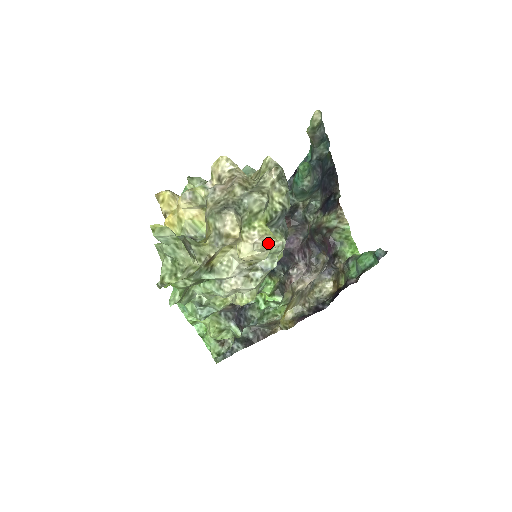
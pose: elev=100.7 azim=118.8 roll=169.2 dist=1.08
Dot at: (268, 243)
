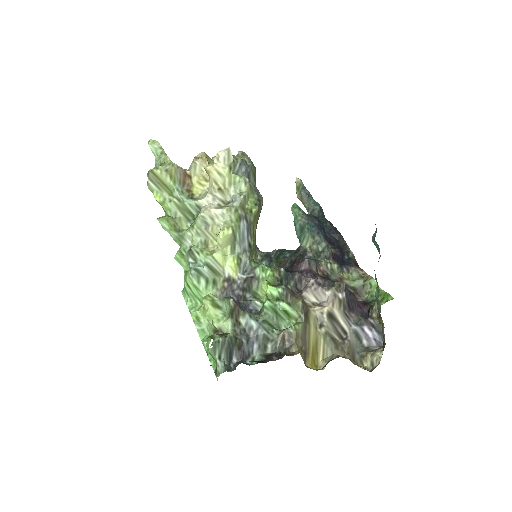
Dot at: (220, 151)
